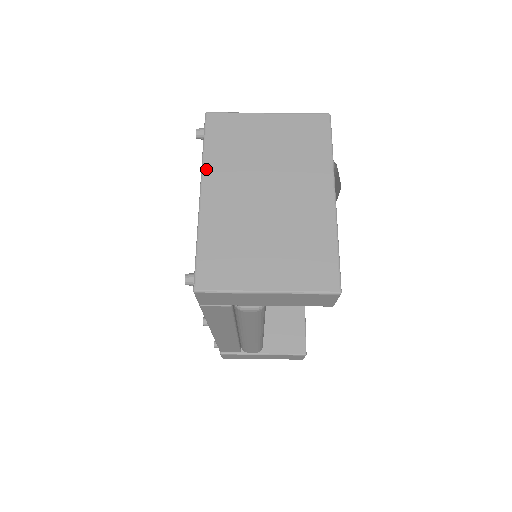
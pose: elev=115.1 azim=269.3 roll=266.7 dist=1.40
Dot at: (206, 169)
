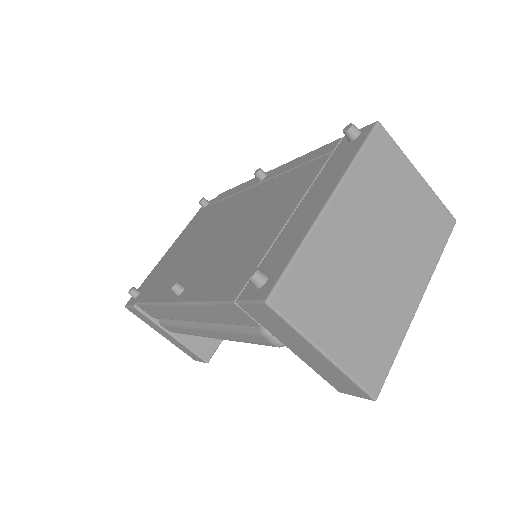
Dot at: (348, 180)
